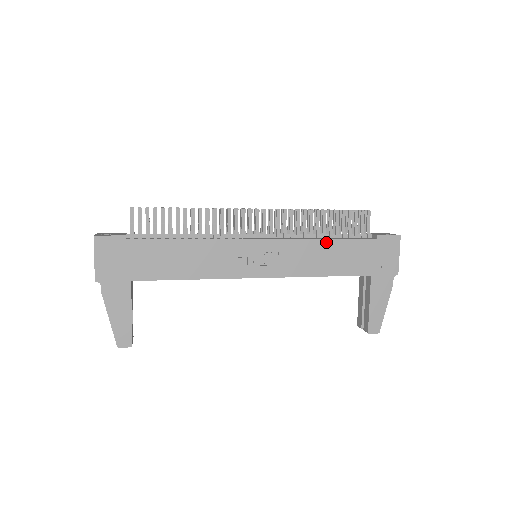
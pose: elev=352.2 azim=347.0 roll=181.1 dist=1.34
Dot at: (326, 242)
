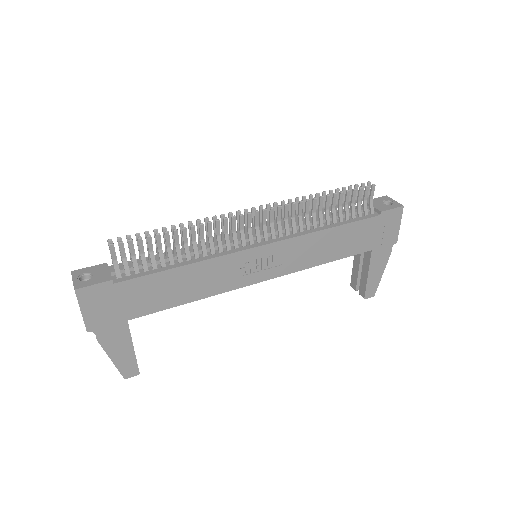
Dot at: (330, 231)
